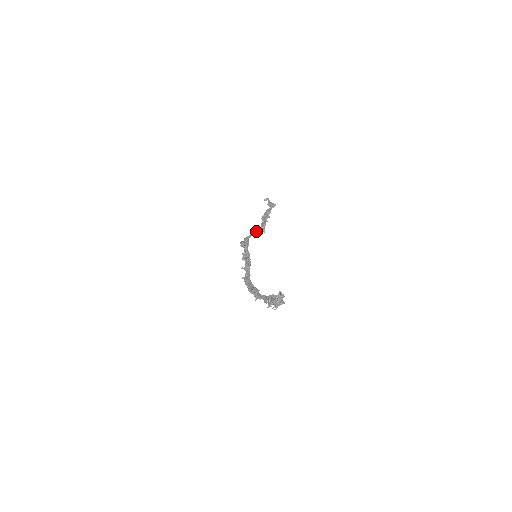
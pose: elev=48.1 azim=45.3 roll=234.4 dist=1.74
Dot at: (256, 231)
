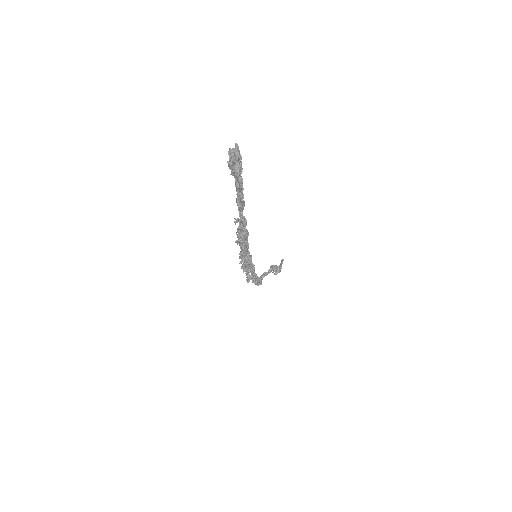
Dot at: (265, 272)
